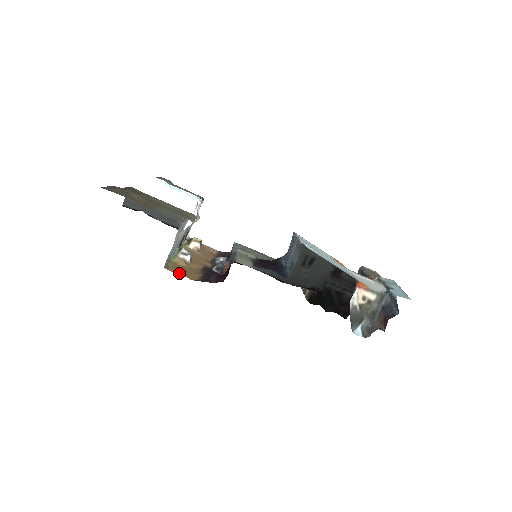
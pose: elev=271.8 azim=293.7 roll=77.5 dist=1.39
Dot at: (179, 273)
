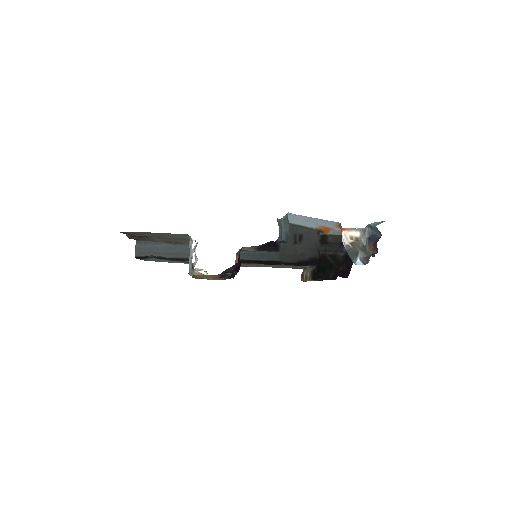
Dot at: occluded
